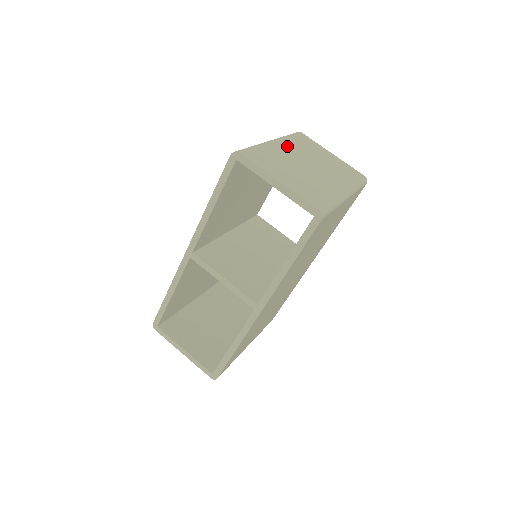
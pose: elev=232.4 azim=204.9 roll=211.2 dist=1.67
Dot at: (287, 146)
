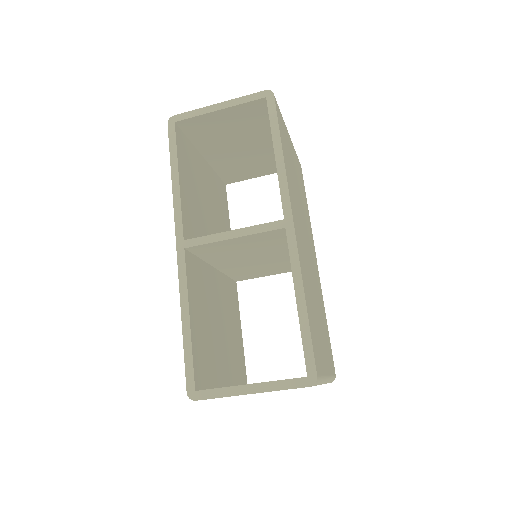
Dot at: occluded
